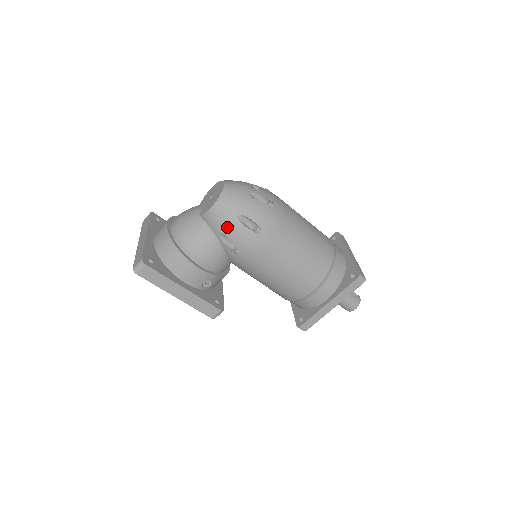
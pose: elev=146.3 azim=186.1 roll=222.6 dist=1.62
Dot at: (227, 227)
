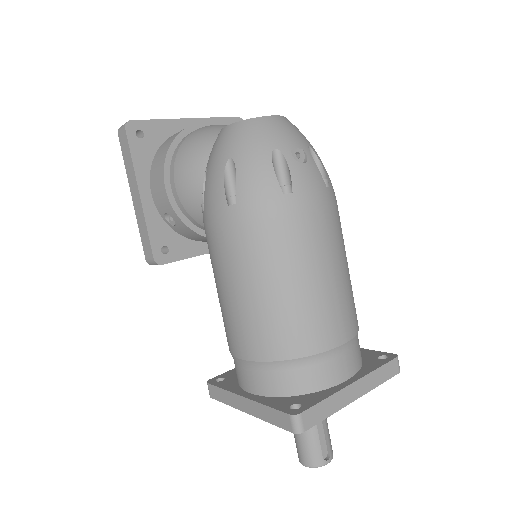
Dot at: (213, 163)
